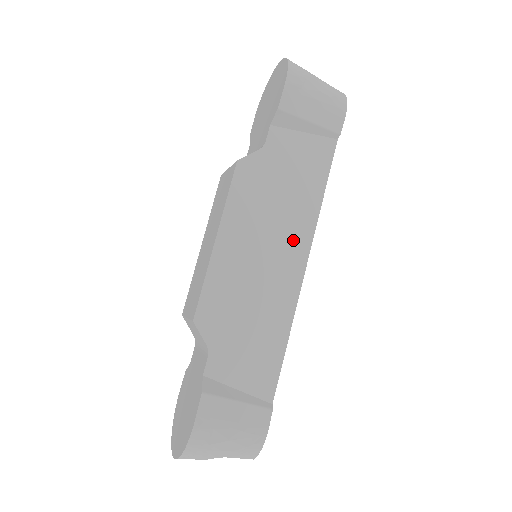
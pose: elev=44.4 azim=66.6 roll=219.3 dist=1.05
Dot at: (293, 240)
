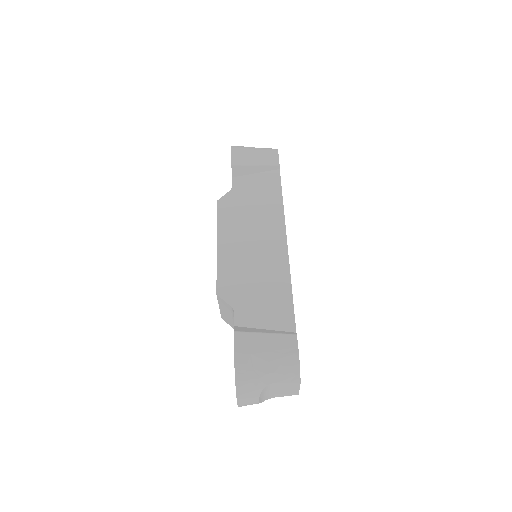
Dot at: (271, 229)
